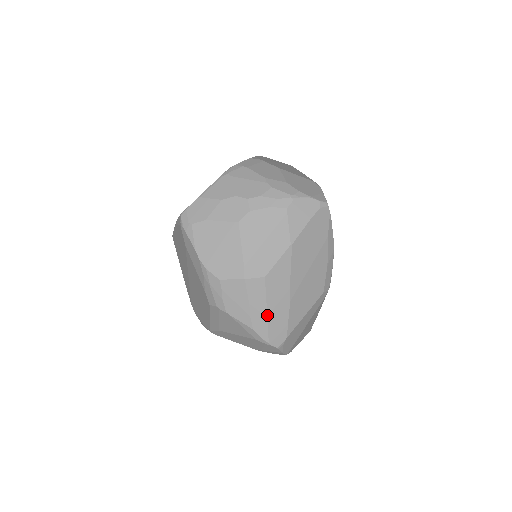
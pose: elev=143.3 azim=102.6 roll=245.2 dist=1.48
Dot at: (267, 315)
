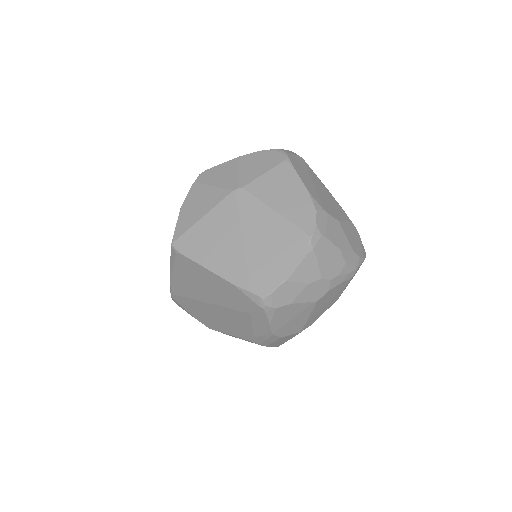
Dot at: occluded
